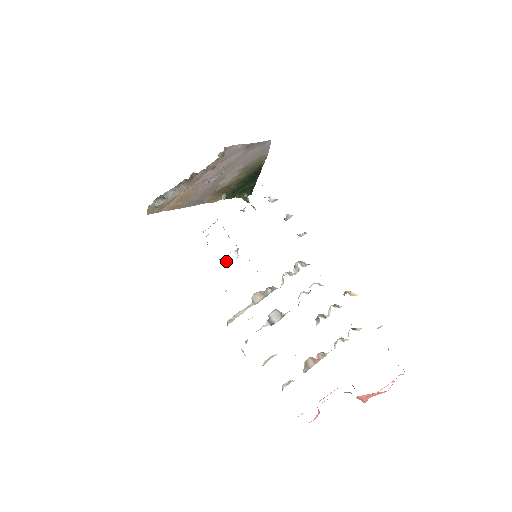
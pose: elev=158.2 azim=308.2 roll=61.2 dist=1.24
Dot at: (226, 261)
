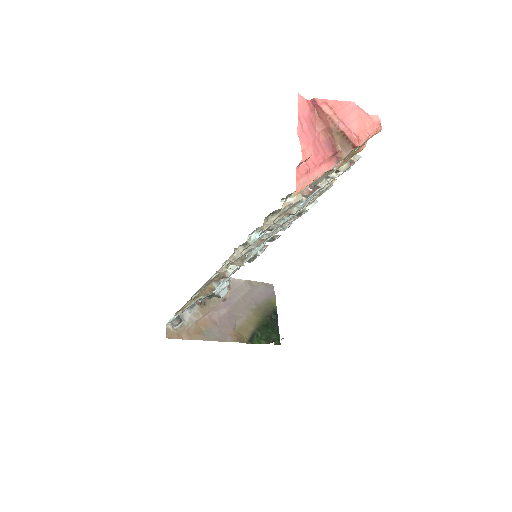
Dot at: (229, 270)
